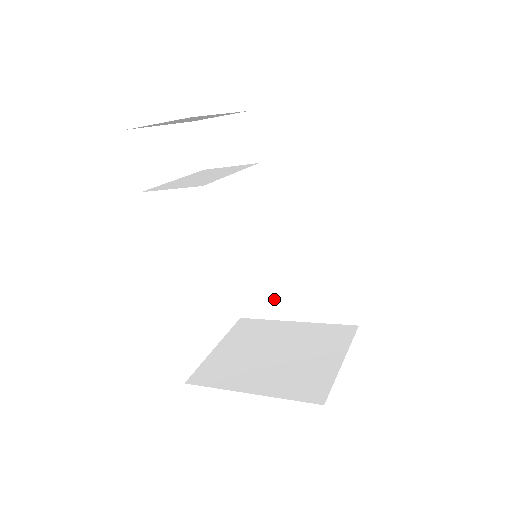
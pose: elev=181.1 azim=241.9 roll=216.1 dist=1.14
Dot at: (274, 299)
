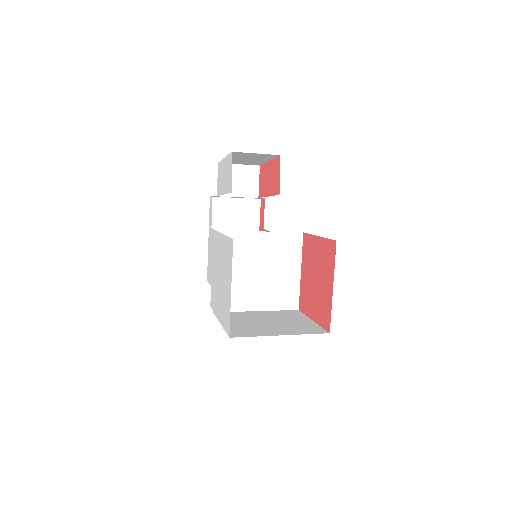
Dot at: (245, 295)
